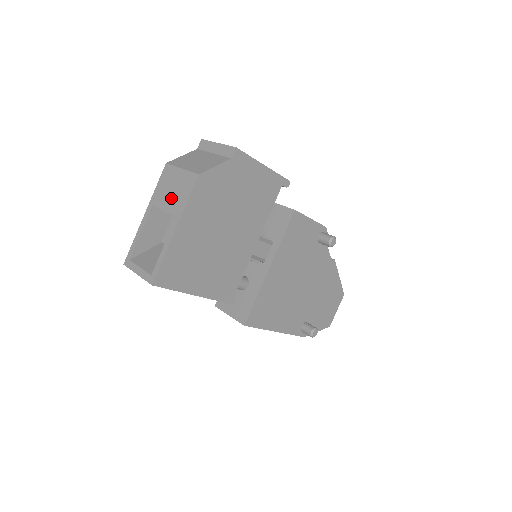
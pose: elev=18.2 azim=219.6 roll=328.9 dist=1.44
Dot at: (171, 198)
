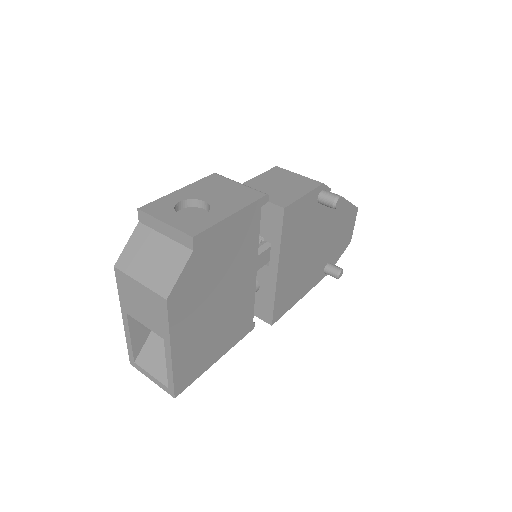
Dot at: (145, 315)
